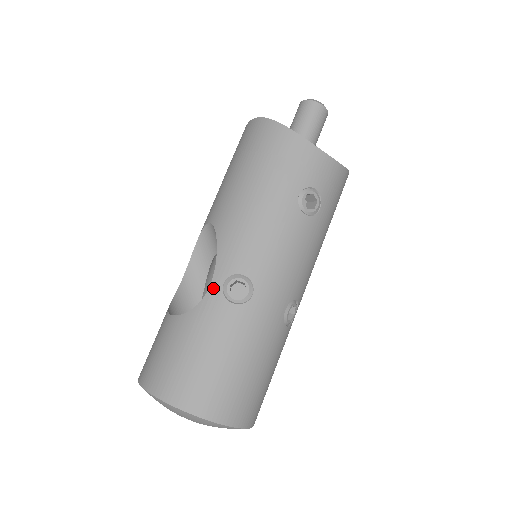
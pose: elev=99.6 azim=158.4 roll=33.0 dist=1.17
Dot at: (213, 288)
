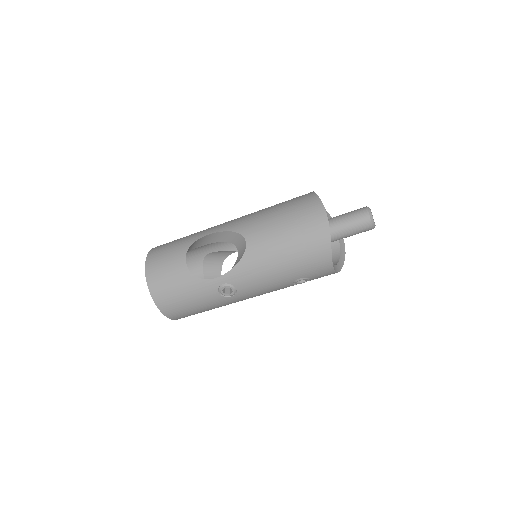
Dot at: (216, 281)
